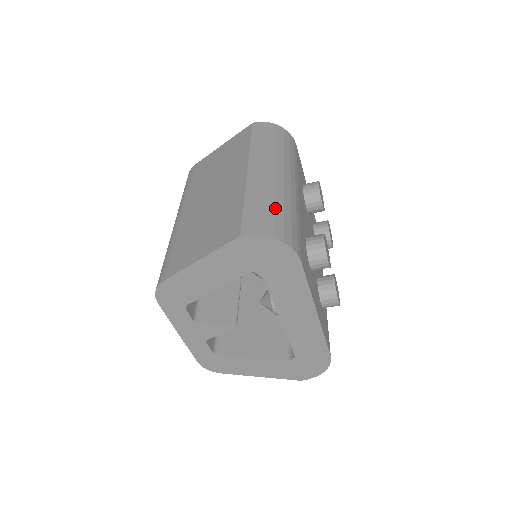
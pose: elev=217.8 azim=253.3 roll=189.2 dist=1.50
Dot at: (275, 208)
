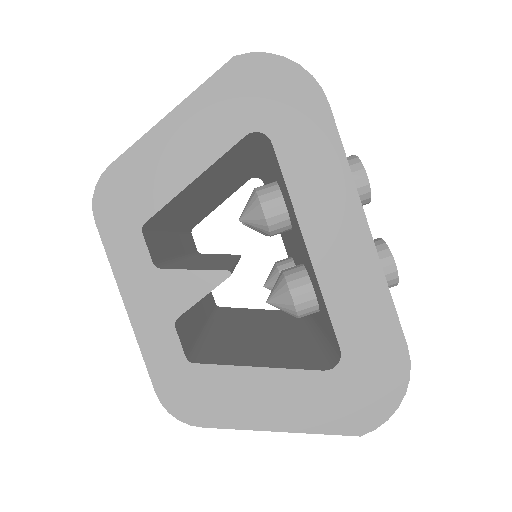
Dot at: occluded
